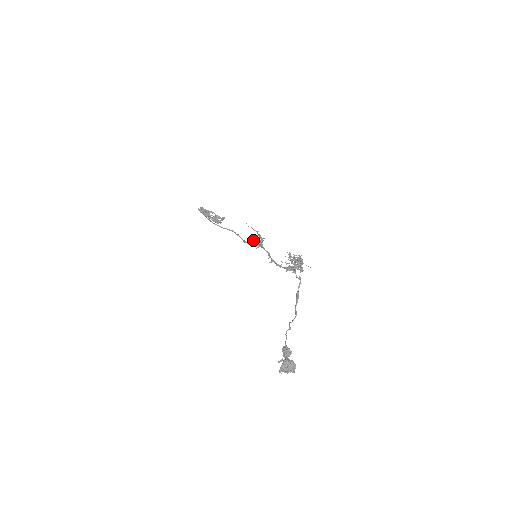
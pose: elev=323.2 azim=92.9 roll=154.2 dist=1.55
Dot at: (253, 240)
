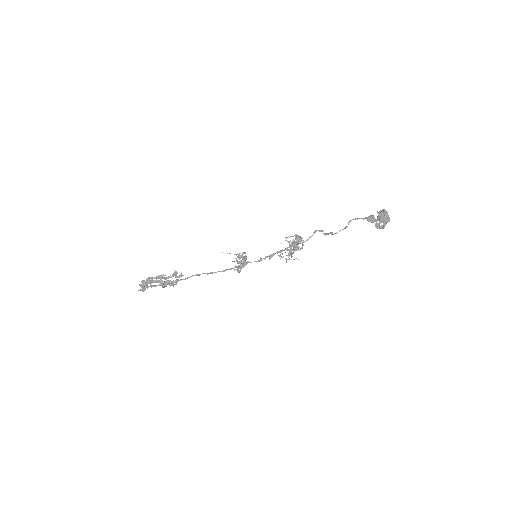
Dot at: occluded
